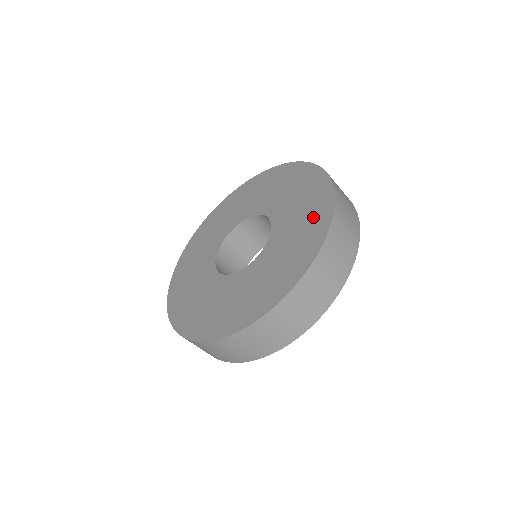
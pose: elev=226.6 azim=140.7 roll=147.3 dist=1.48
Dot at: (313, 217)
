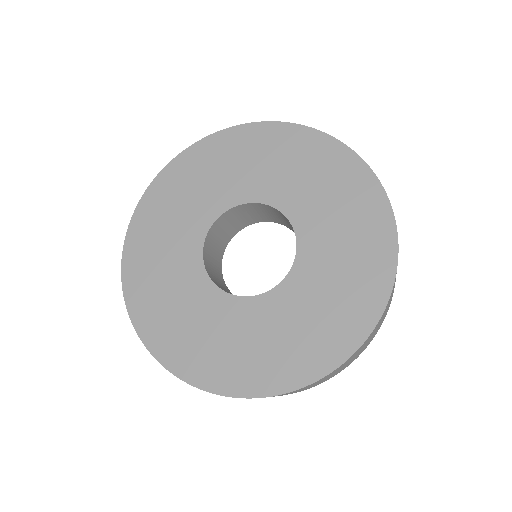
Dot at: (364, 271)
